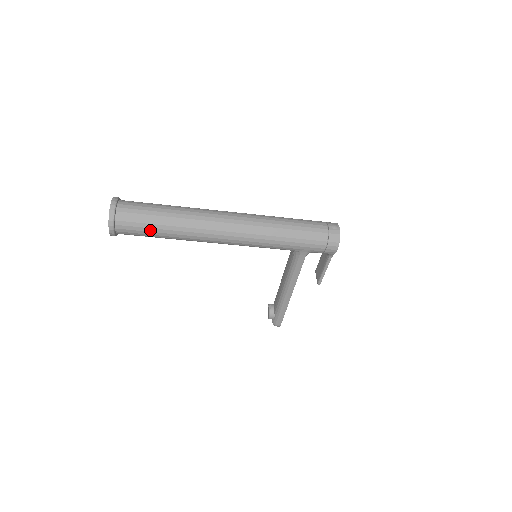
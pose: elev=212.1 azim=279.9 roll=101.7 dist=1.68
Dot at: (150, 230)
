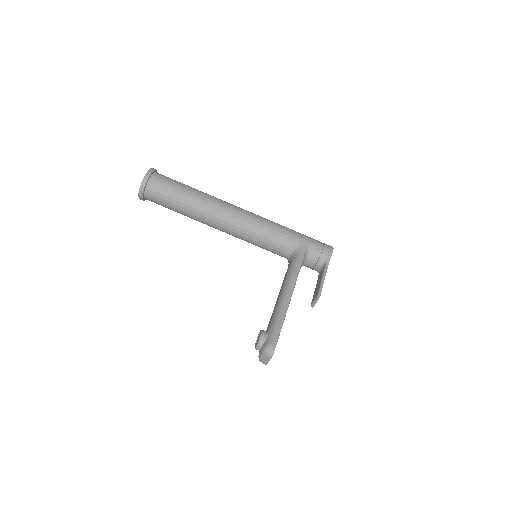
Dot at: (179, 185)
